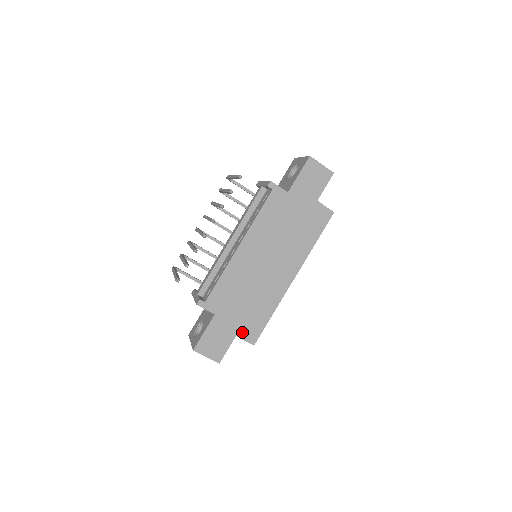
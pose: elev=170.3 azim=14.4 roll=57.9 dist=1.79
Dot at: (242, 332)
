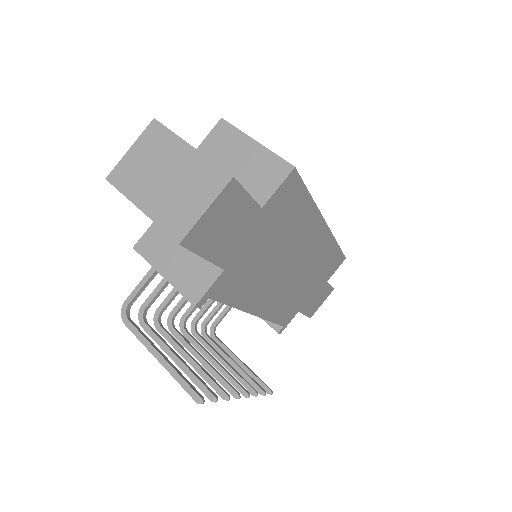
Dot at: (328, 276)
